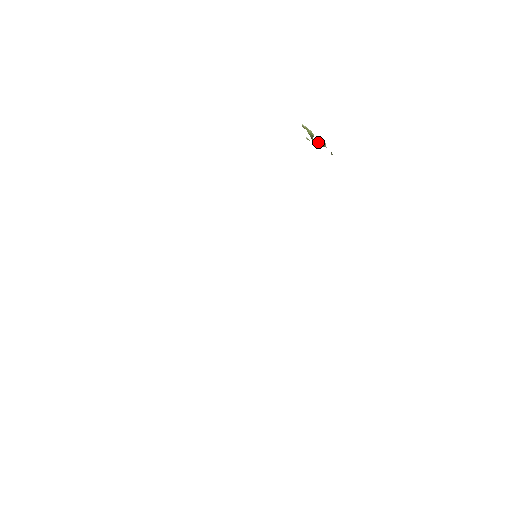
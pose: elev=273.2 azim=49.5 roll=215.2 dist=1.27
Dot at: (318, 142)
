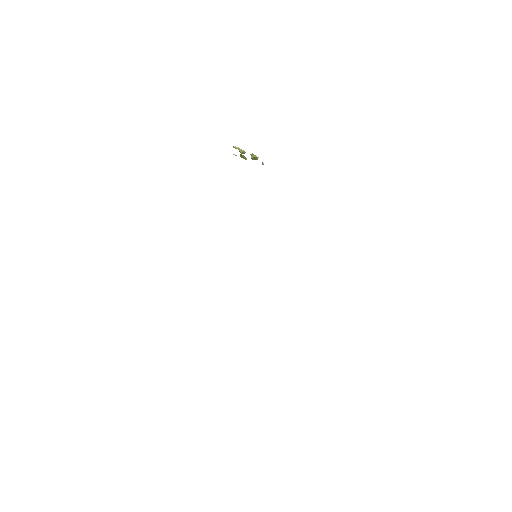
Dot at: (252, 158)
